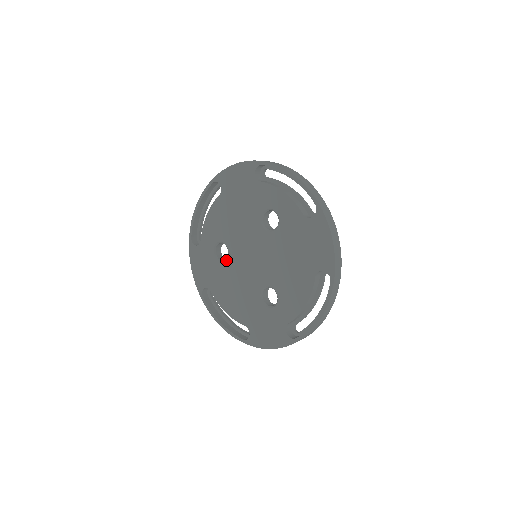
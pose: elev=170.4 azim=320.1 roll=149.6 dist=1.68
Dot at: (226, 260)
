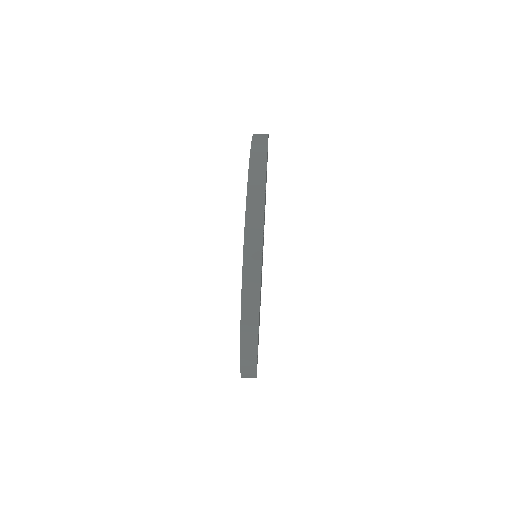
Dot at: occluded
